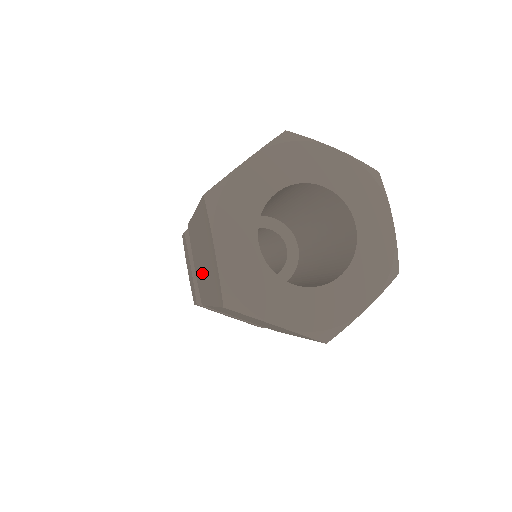
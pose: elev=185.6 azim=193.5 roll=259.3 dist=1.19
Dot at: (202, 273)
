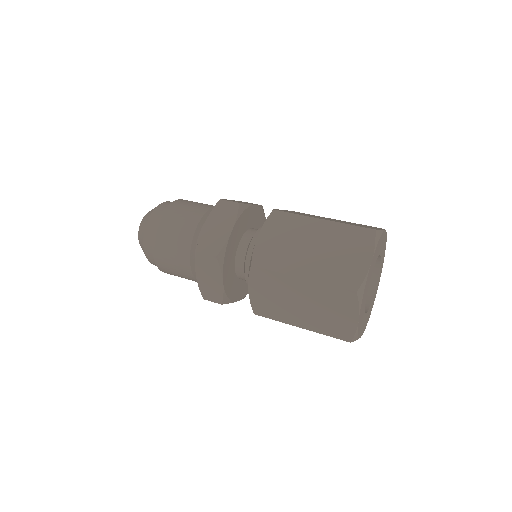
Dot at: (287, 307)
